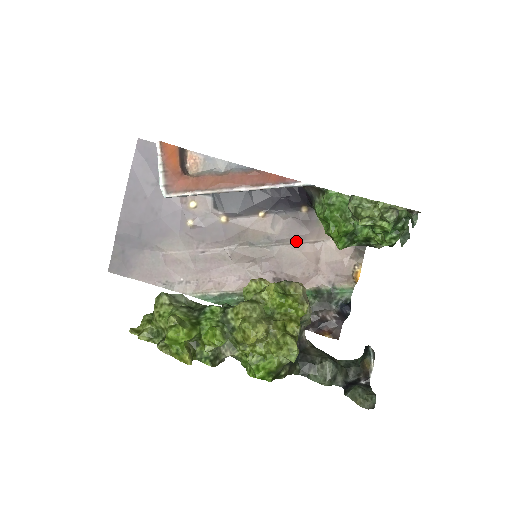
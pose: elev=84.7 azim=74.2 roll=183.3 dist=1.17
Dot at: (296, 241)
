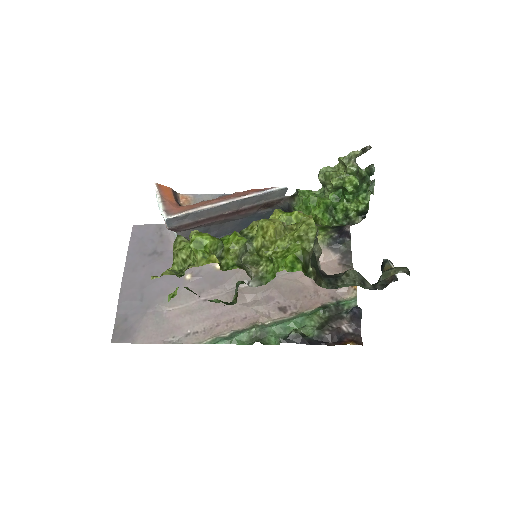
Dot at: occluded
